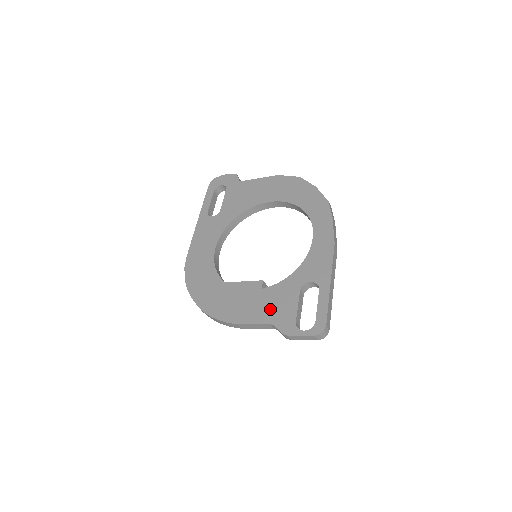
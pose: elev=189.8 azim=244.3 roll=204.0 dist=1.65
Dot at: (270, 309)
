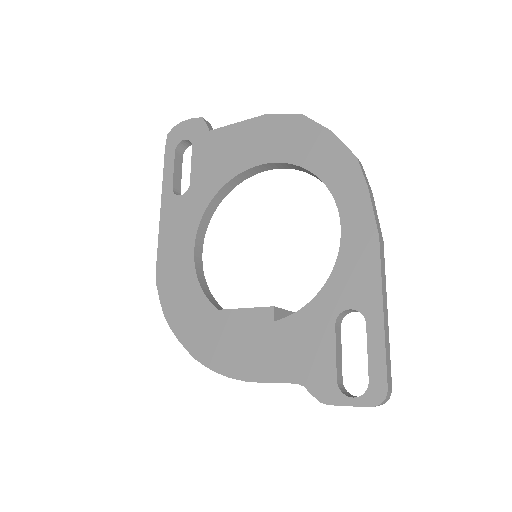
Dot at: (293, 358)
